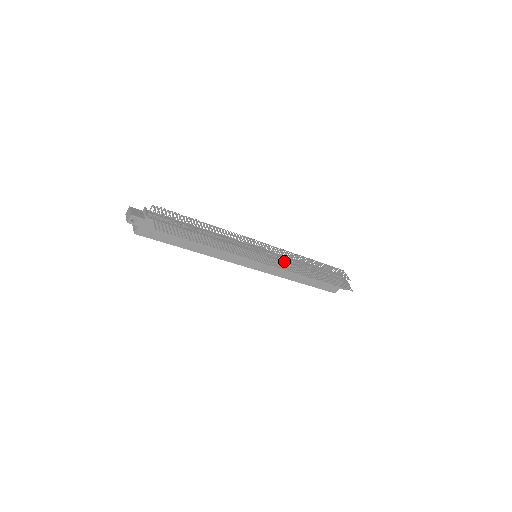
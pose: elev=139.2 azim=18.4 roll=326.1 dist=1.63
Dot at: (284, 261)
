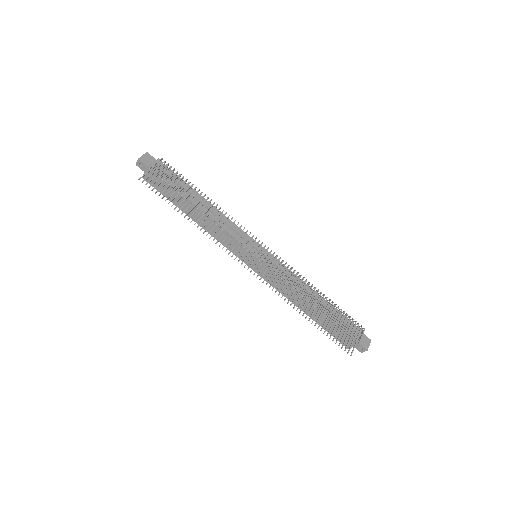
Dot at: (284, 277)
